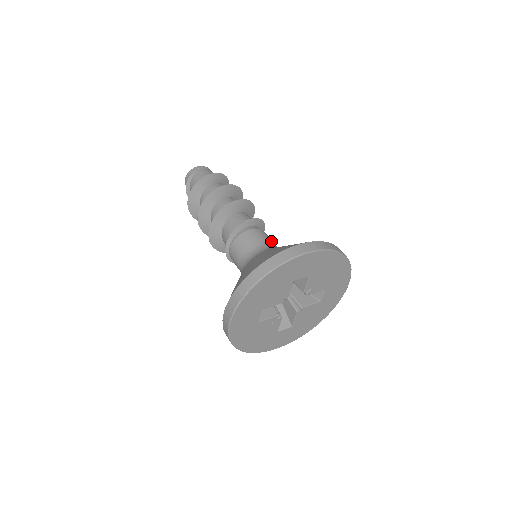
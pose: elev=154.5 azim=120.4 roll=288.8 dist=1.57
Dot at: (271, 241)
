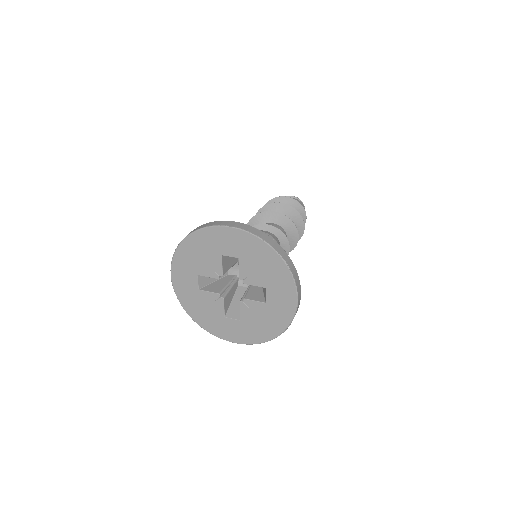
Dot at: occluded
